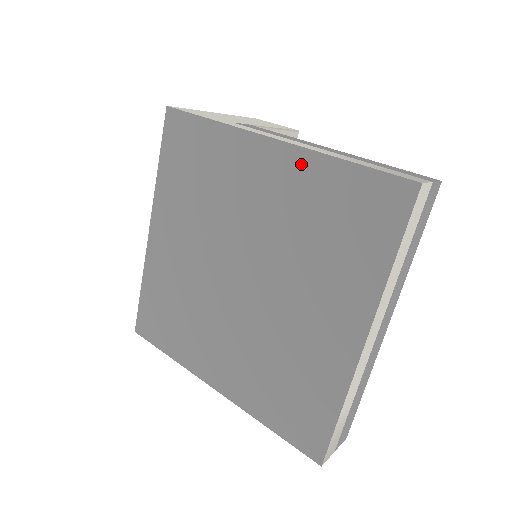
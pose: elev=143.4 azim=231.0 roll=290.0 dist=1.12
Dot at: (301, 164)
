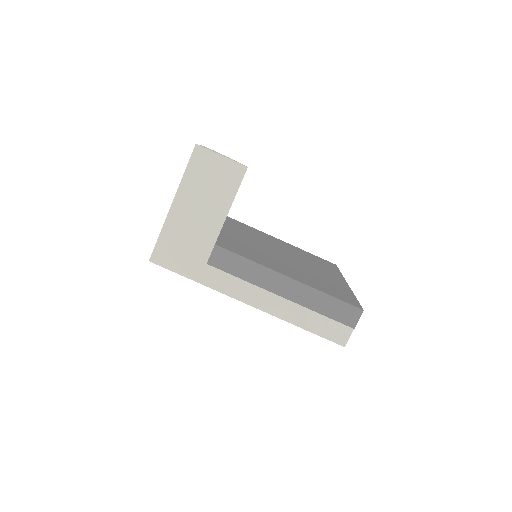
Dot at: occluded
